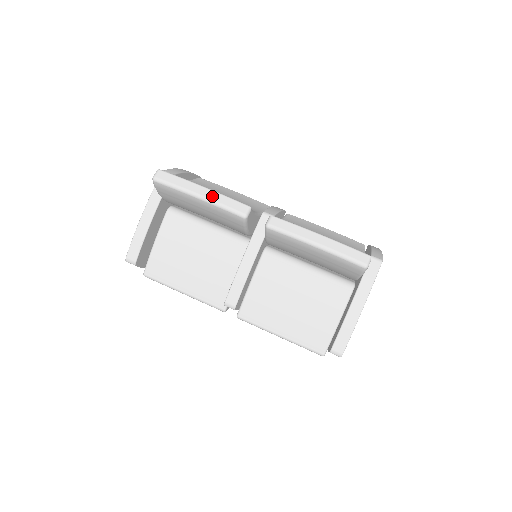
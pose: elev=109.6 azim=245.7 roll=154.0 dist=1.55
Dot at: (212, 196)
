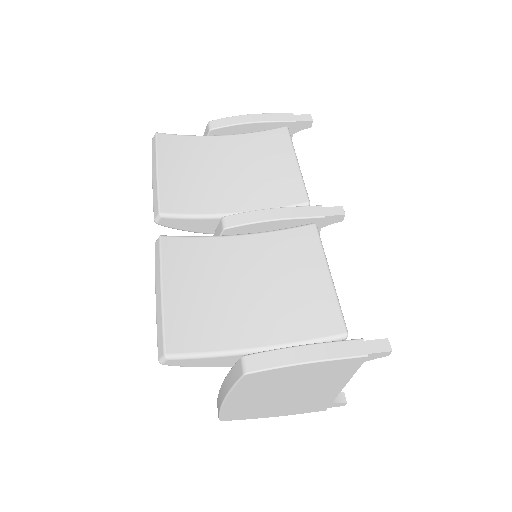
Dot at: (154, 184)
